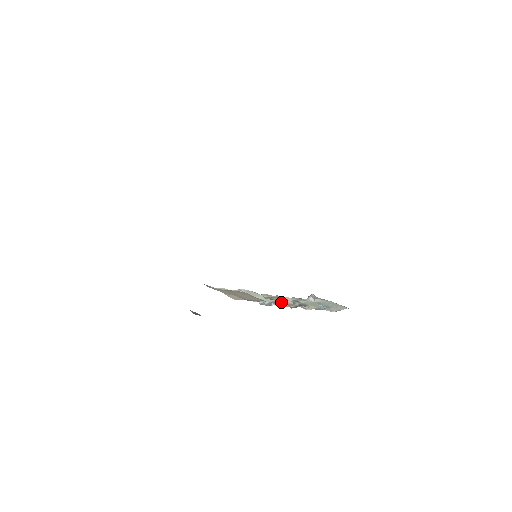
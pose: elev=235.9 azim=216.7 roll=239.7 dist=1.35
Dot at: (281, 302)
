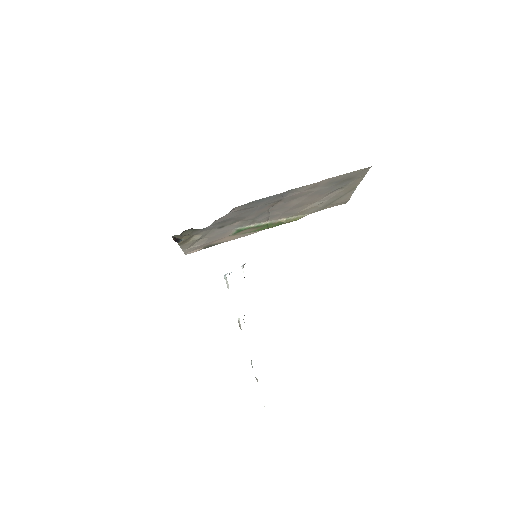
Dot at: occluded
